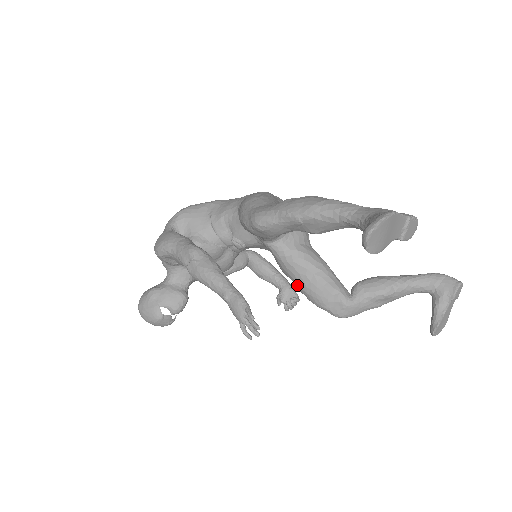
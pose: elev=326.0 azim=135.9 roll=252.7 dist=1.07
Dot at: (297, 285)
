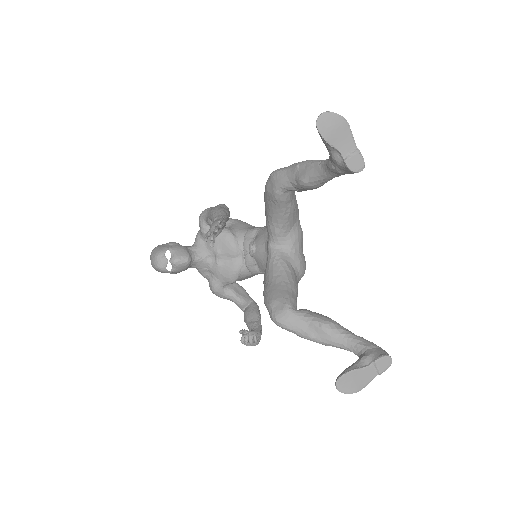
Dot at: (265, 286)
